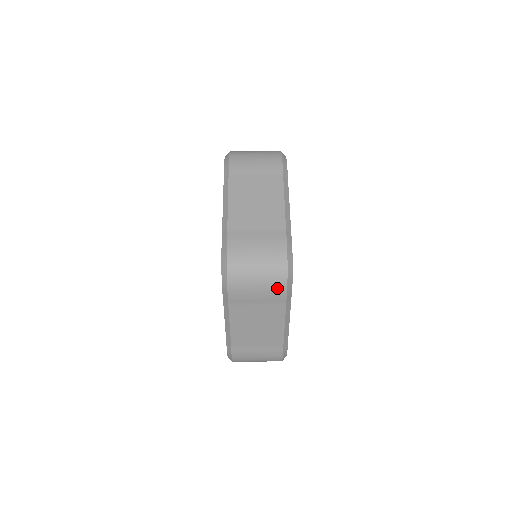
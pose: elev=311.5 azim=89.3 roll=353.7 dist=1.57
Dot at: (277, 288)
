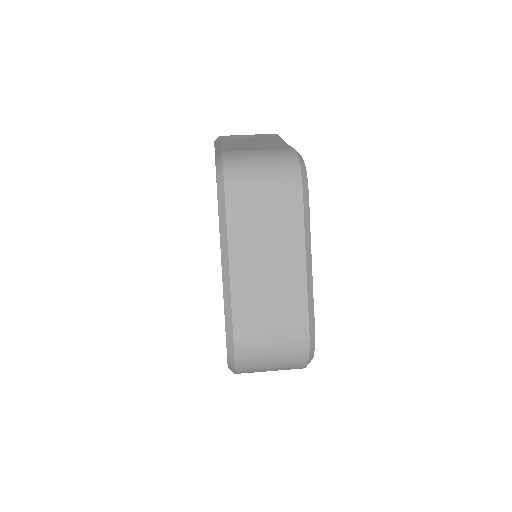
Dot at: (289, 188)
